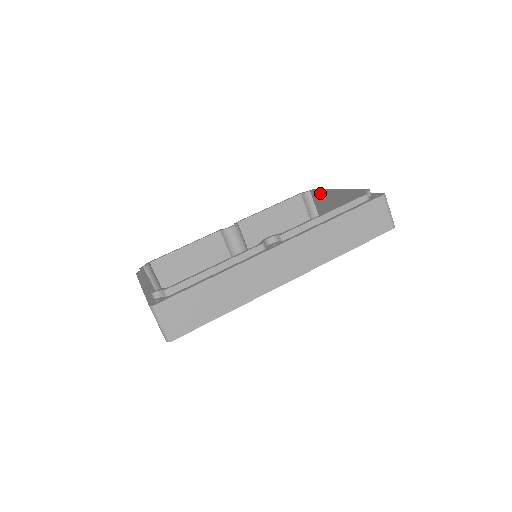
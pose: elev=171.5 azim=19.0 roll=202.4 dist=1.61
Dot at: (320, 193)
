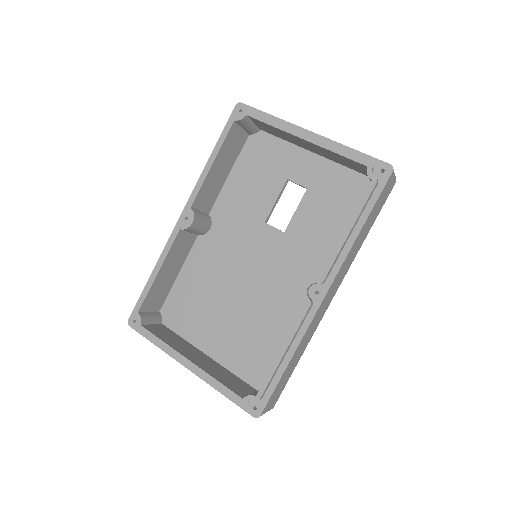
Dot at: (270, 126)
